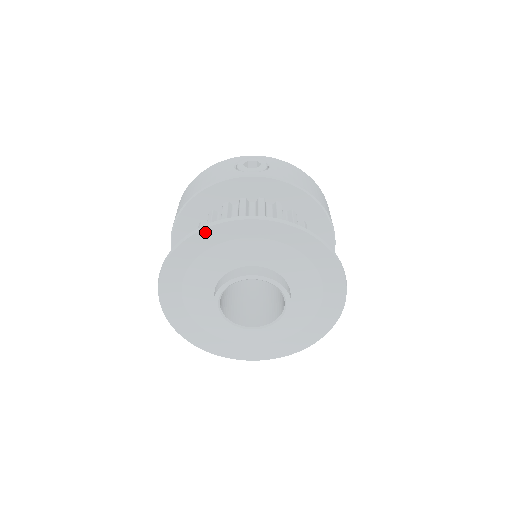
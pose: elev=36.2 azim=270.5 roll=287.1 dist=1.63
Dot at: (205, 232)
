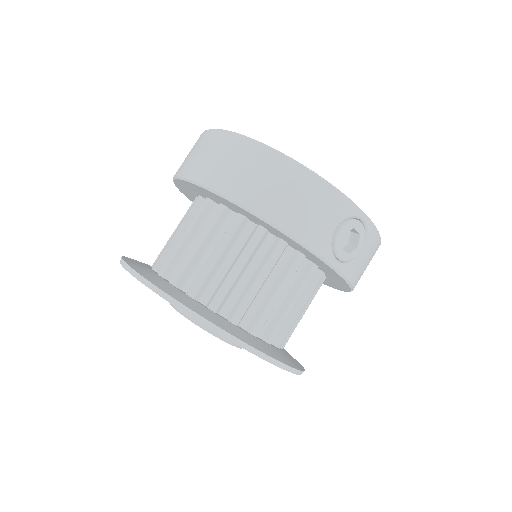
Dot at: (228, 337)
